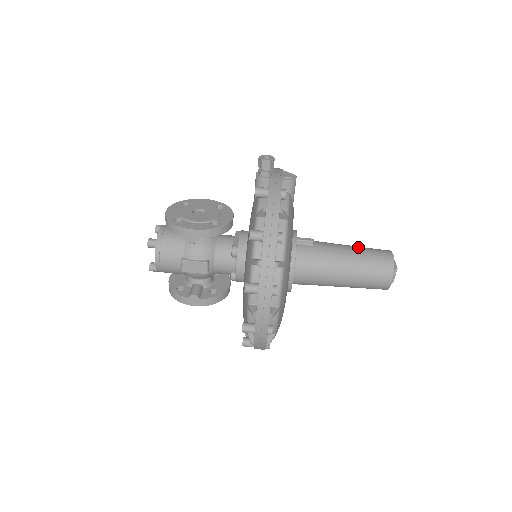
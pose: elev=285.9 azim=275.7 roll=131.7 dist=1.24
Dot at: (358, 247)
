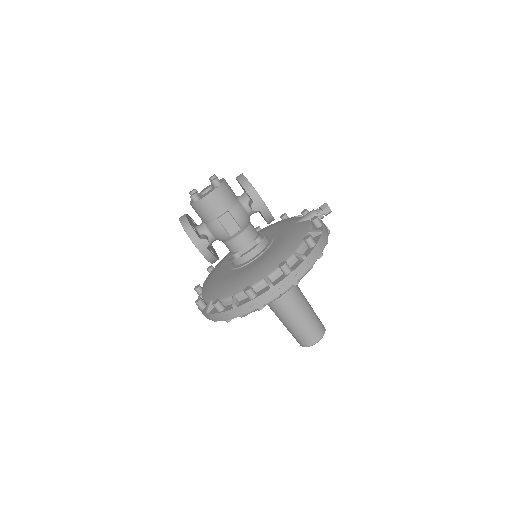
Dot at: occluded
